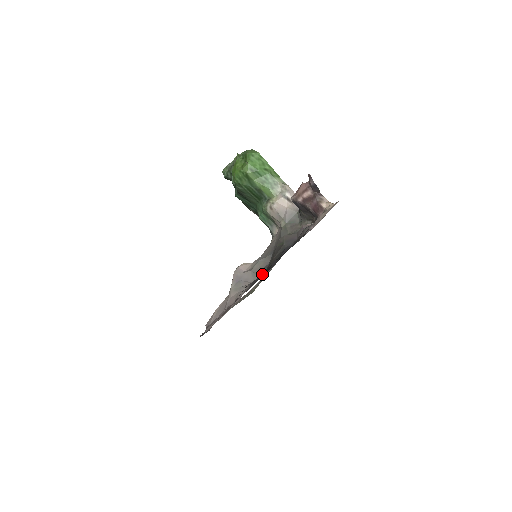
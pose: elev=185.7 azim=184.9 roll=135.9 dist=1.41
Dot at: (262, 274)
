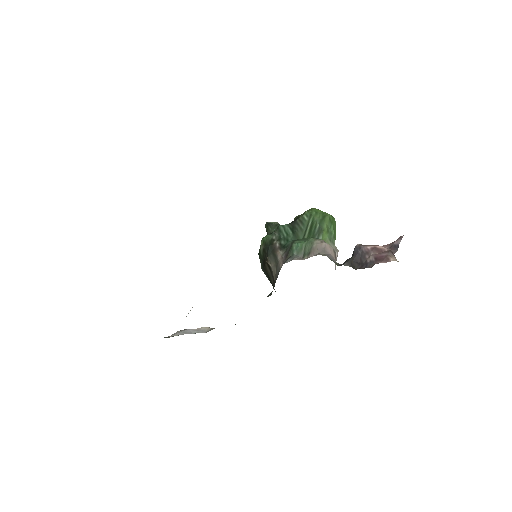
Dot at: occluded
